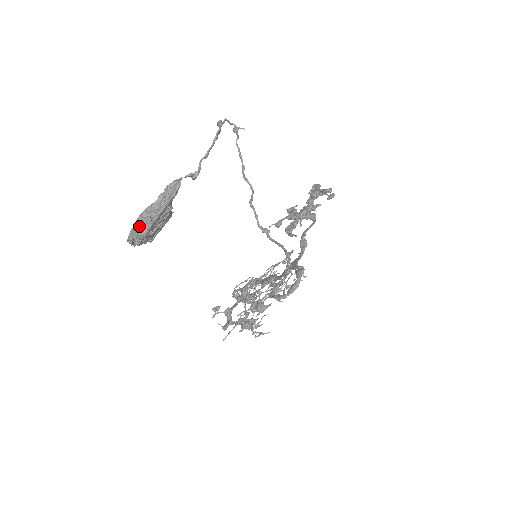
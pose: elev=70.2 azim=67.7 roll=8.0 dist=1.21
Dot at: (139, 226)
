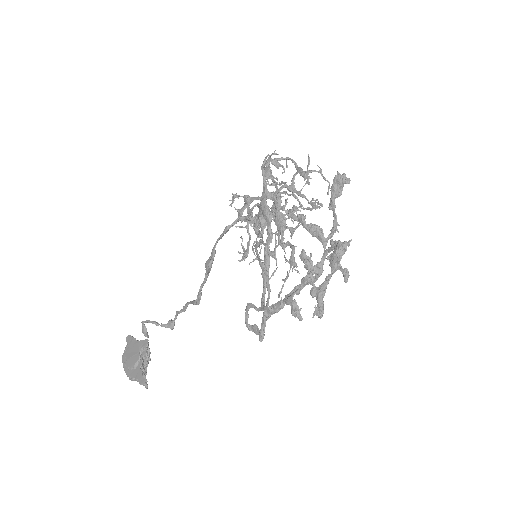
Dot at: occluded
